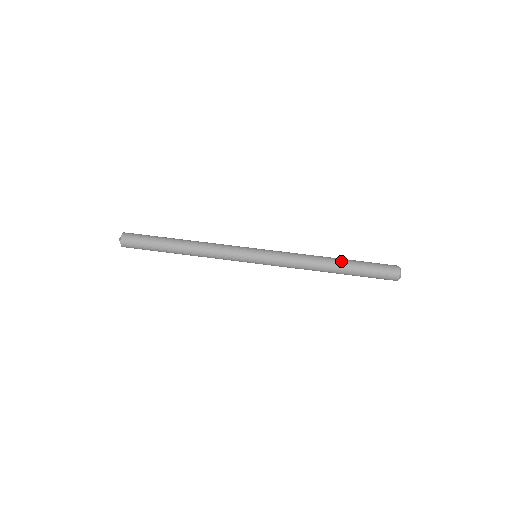
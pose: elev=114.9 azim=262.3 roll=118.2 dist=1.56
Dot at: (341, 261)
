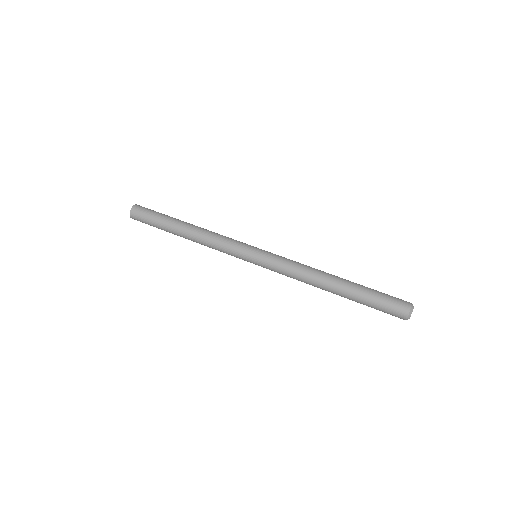
Dot at: occluded
